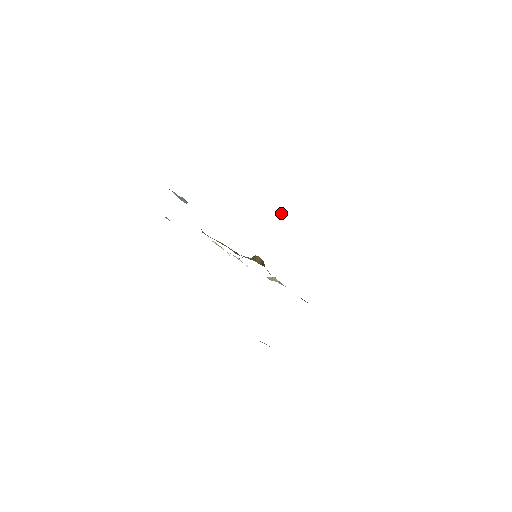
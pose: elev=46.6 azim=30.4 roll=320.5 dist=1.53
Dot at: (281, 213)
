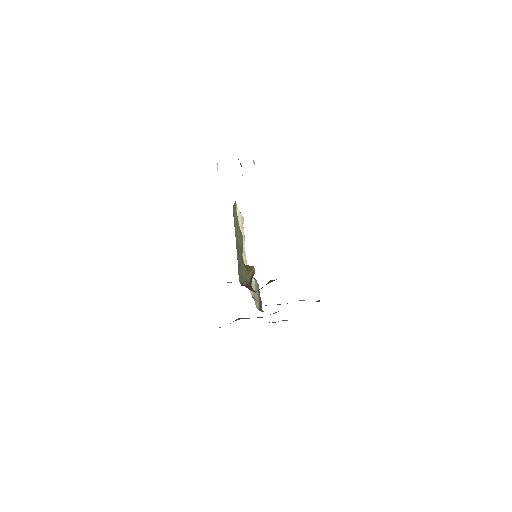
Dot at: occluded
